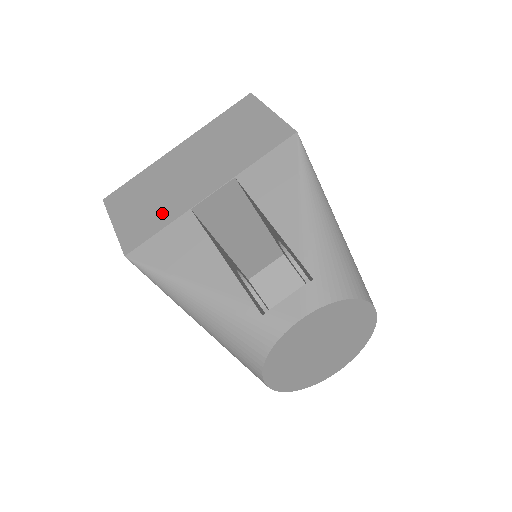
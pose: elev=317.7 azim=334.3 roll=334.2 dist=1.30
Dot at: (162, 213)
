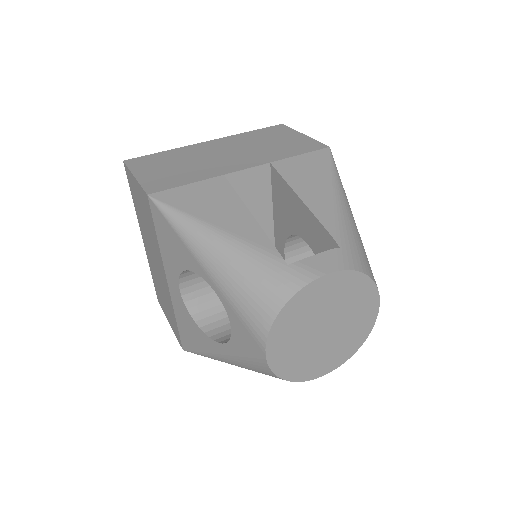
Dot at: (192, 174)
